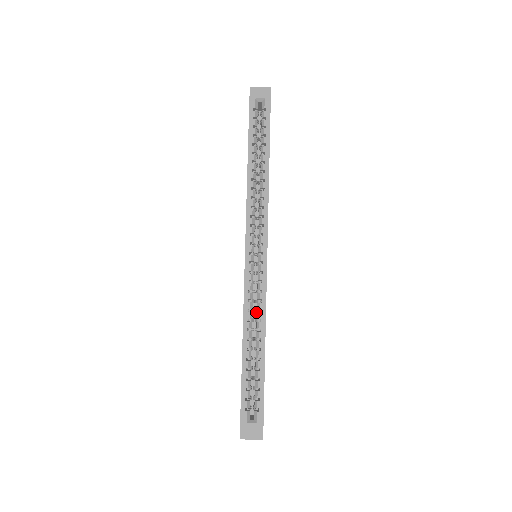
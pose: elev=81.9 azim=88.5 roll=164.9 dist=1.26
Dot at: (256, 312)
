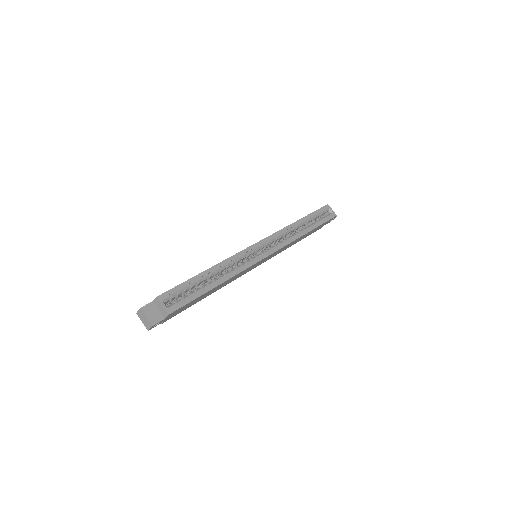
Dot at: occluded
